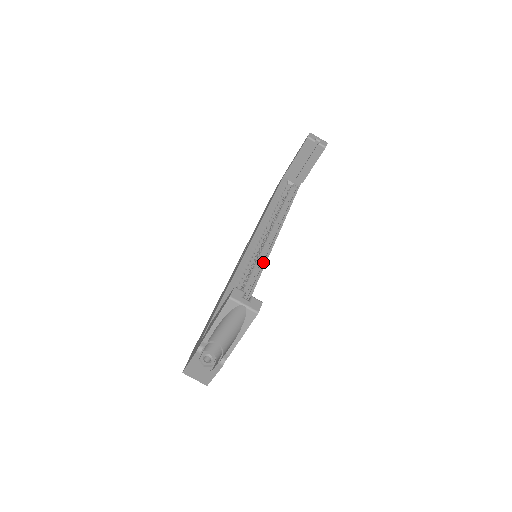
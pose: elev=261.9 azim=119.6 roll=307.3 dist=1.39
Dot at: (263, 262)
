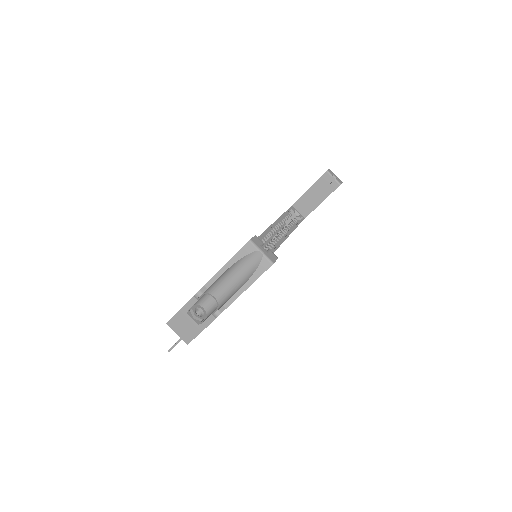
Dot at: occluded
